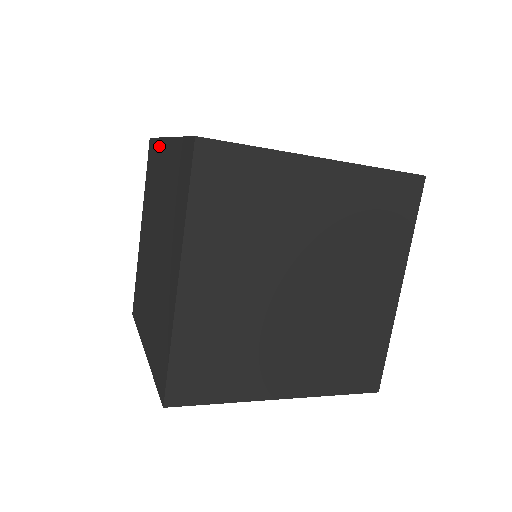
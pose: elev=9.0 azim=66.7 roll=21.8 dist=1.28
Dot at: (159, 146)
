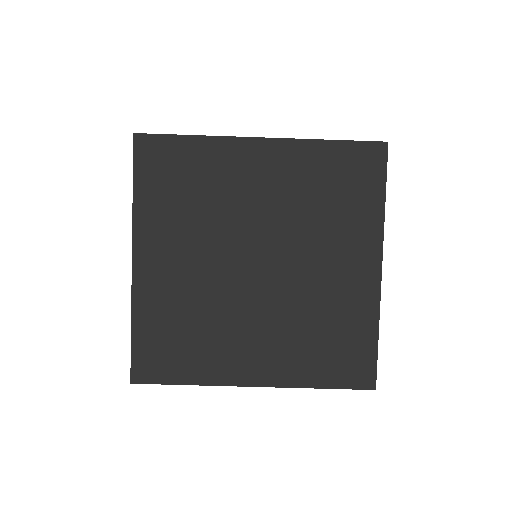
Dot at: occluded
